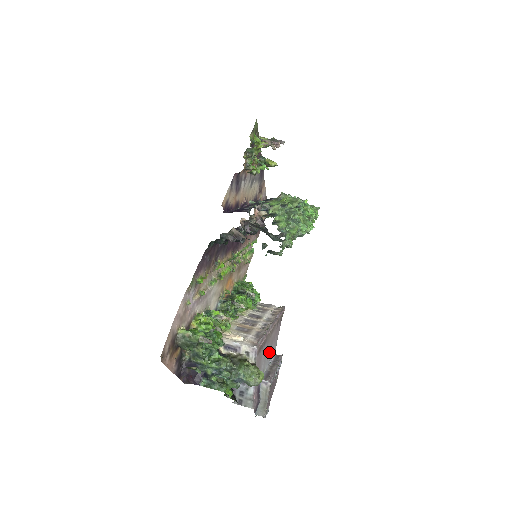
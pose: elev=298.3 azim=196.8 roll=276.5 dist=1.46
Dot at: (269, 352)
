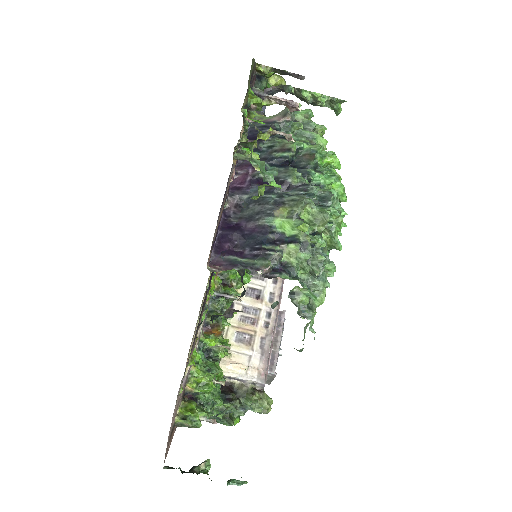
Dot at: occluded
